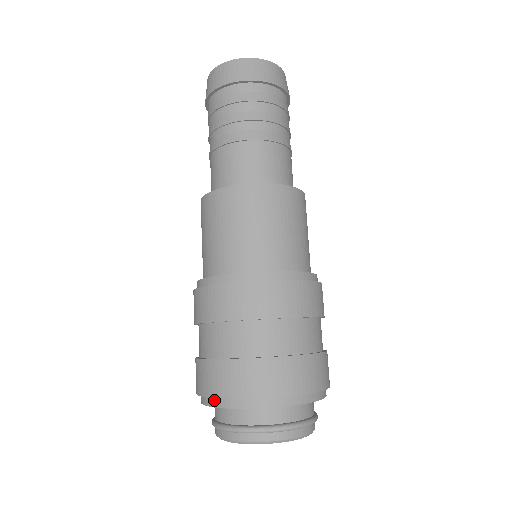
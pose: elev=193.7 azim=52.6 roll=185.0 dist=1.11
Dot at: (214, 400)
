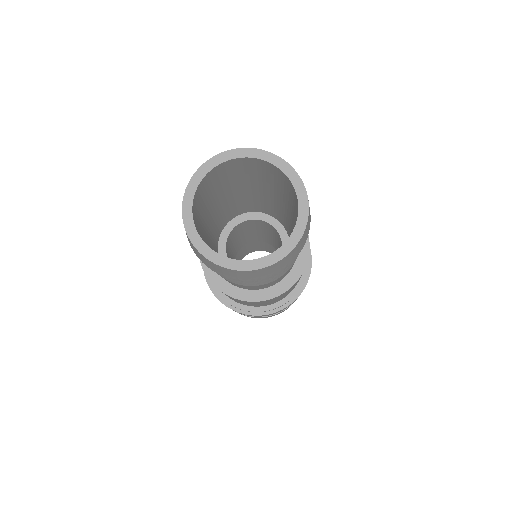
Dot at: occluded
